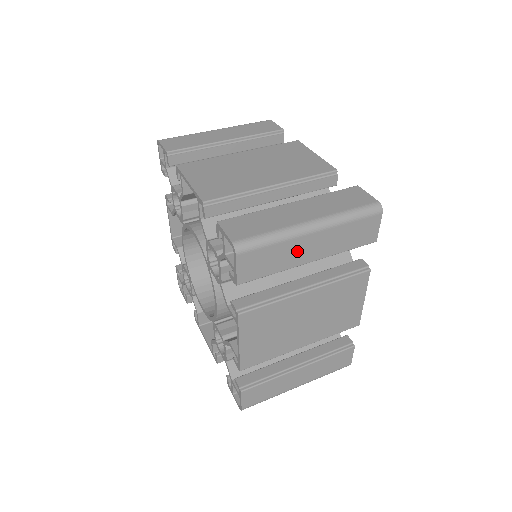
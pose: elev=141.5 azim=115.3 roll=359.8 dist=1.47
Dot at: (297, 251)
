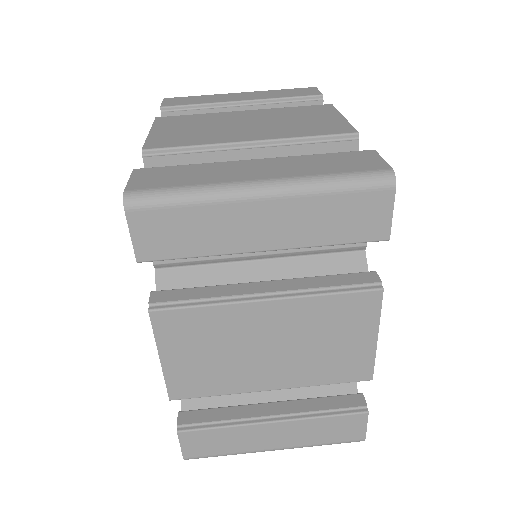
Dot at: (235, 226)
